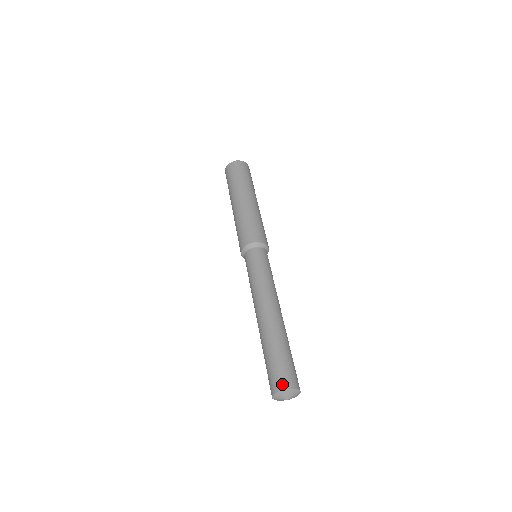
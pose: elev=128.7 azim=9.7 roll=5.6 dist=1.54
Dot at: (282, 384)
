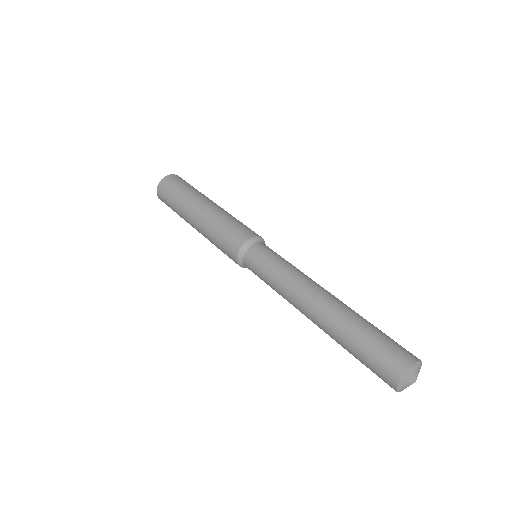
Dot at: (398, 368)
